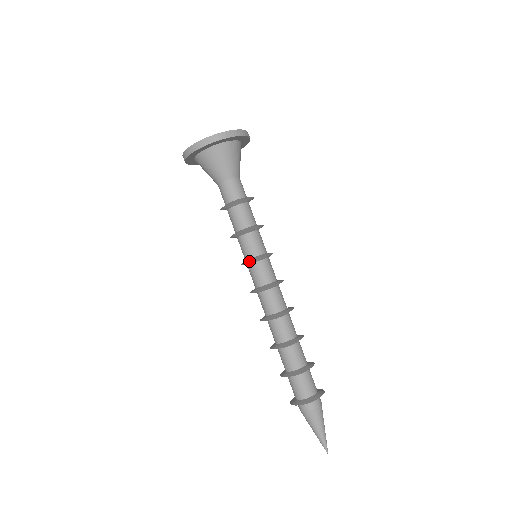
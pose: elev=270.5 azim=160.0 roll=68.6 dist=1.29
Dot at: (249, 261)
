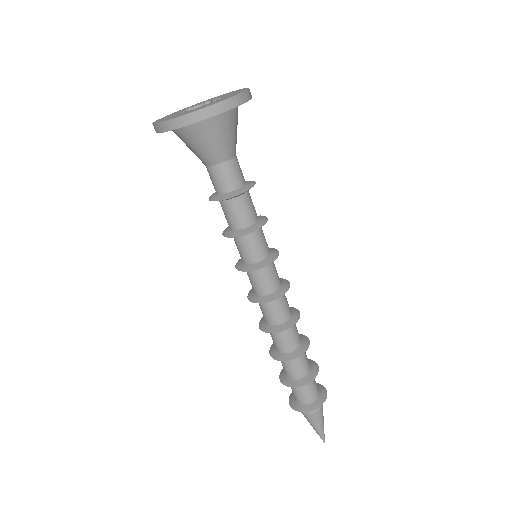
Dot at: (245, 271)
